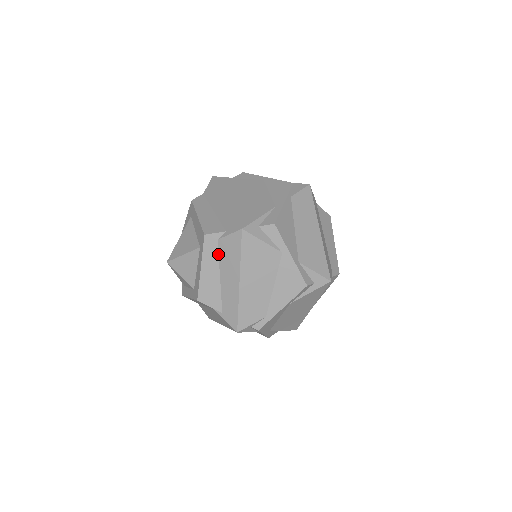
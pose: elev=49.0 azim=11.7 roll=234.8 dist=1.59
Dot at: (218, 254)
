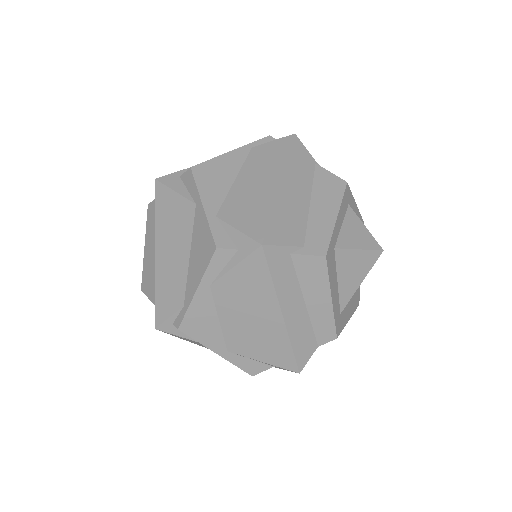
Dot at: occluded
